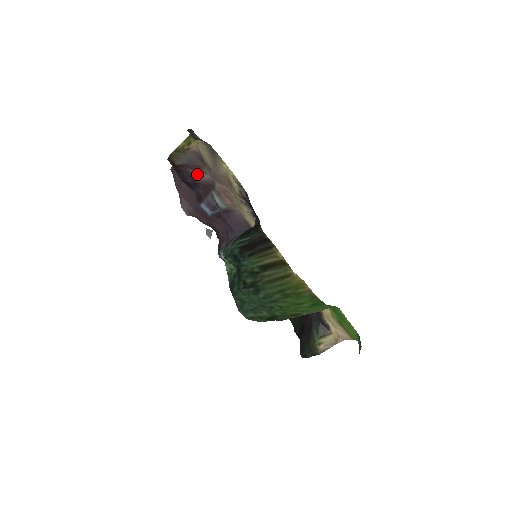
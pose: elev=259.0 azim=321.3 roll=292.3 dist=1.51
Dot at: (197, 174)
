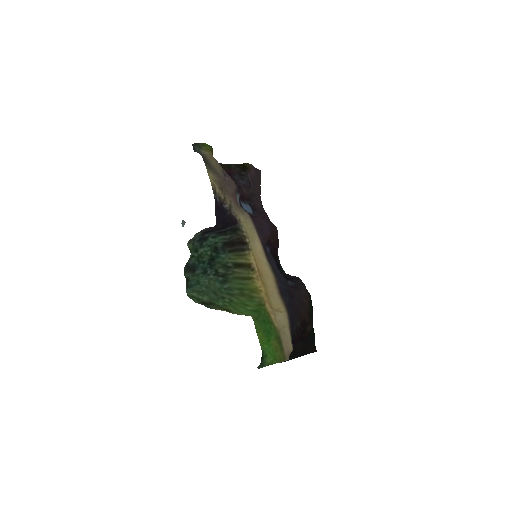
Dot at: occluded
